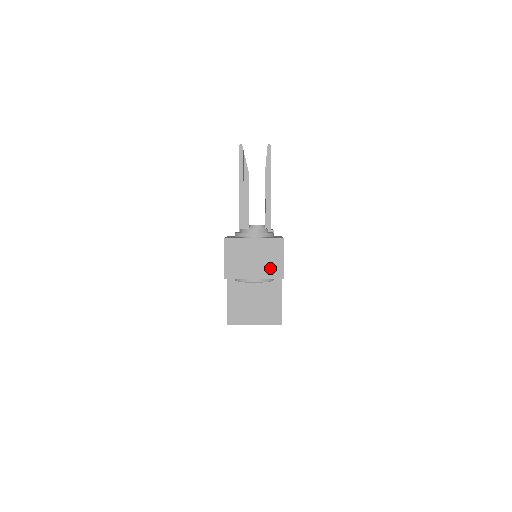
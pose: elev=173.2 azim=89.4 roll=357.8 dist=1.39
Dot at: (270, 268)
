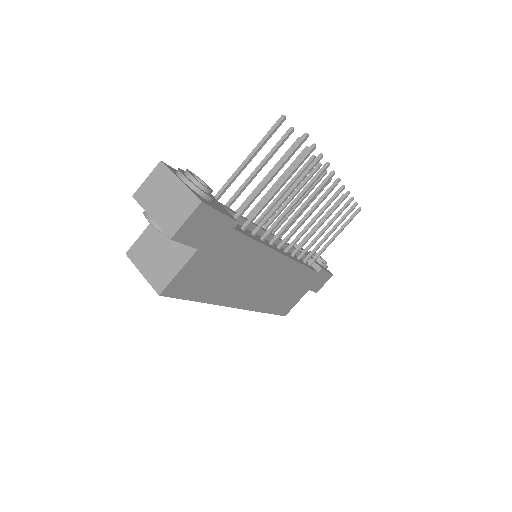
Dot at: (169, 219)
